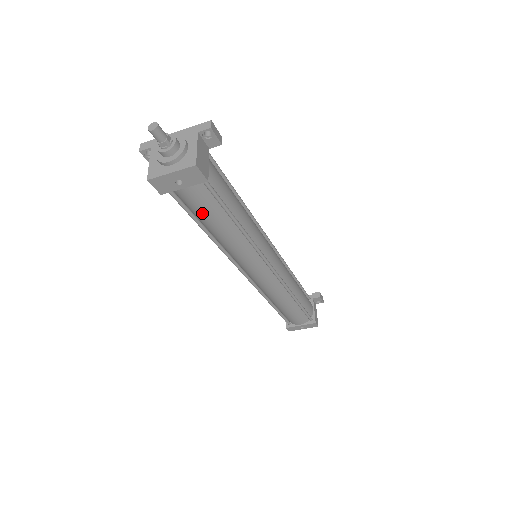
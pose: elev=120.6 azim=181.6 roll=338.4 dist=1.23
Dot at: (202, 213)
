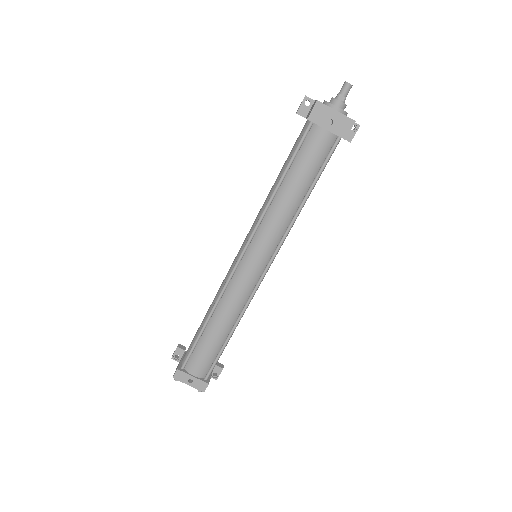
Dot at: (304, 162)
